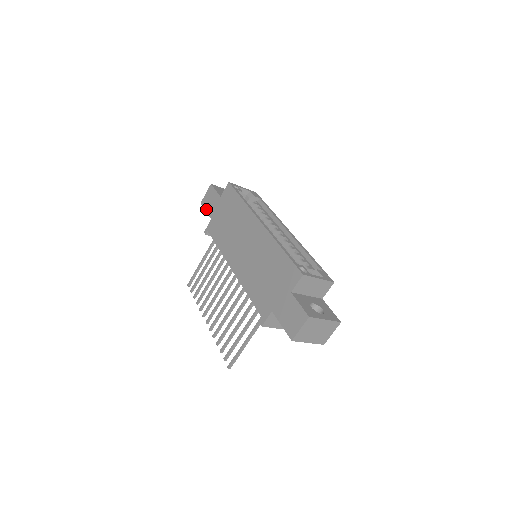
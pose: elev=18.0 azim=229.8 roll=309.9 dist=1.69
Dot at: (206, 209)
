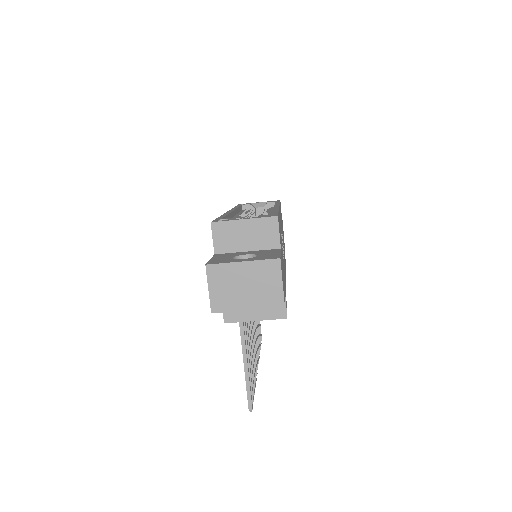
Dot at: occluded
